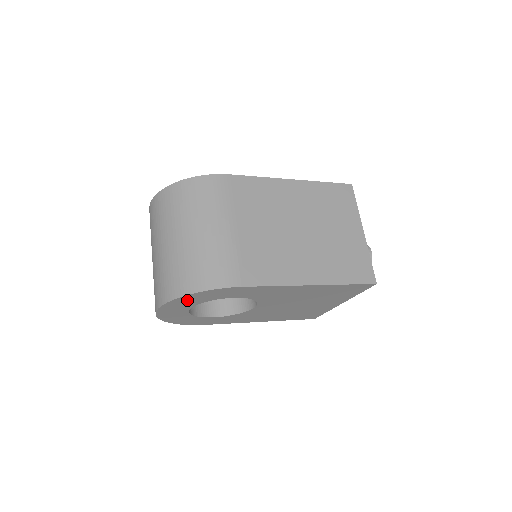
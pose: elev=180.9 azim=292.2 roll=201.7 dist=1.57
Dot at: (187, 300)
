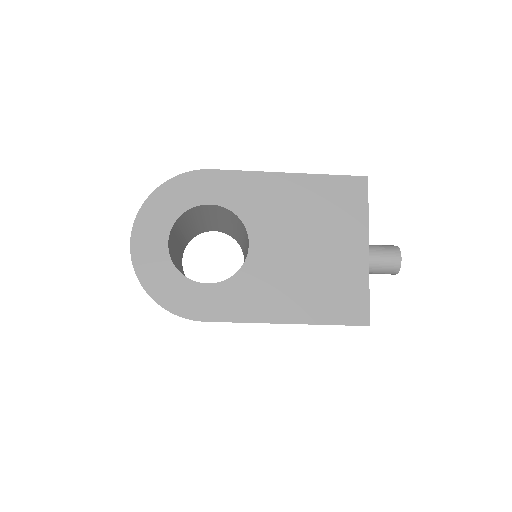
Dot at: (159, 207)
